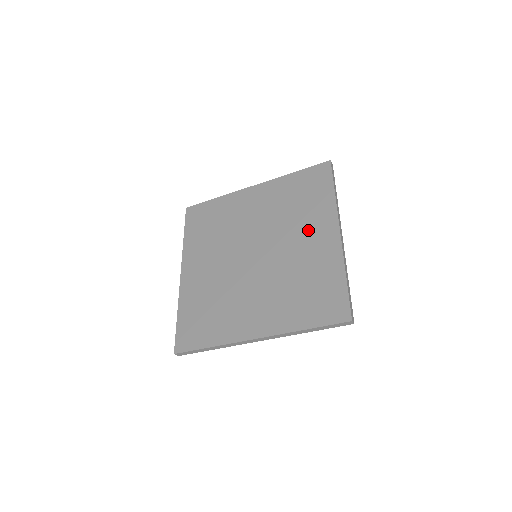
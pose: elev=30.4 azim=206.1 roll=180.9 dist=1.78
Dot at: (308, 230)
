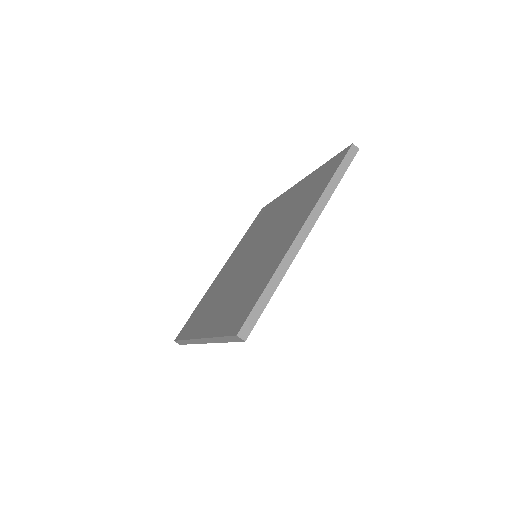
Dot at: (278, 209)
